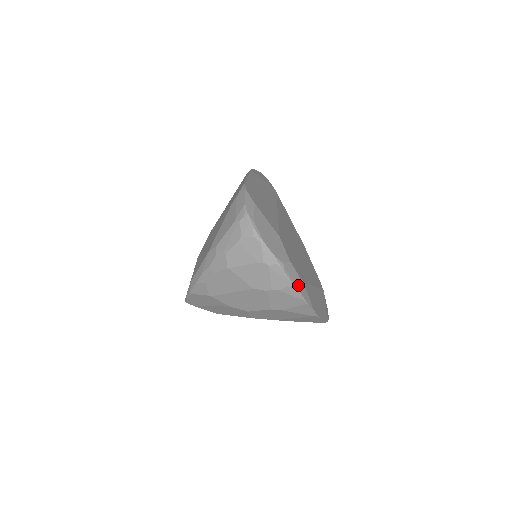
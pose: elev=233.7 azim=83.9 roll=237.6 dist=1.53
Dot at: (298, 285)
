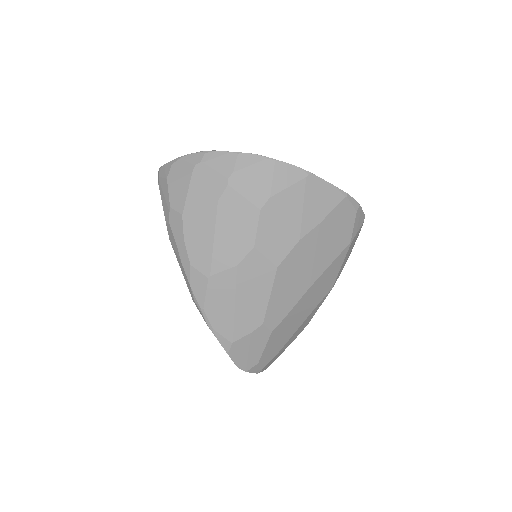
Dot at: (247, 154)
